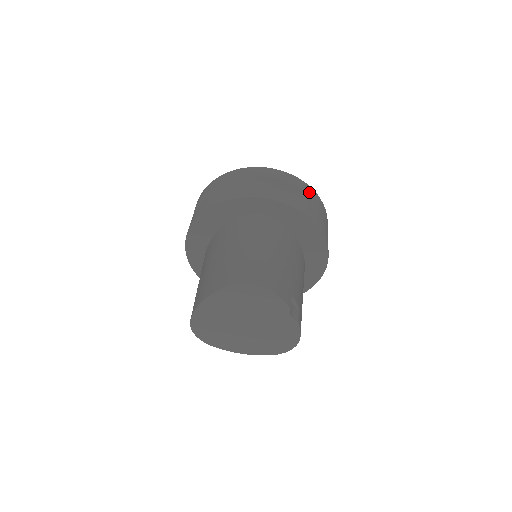
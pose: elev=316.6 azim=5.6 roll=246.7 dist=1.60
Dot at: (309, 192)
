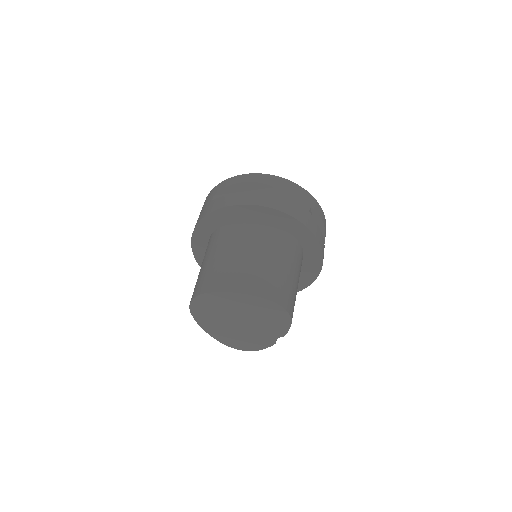
Dot at: occluded
